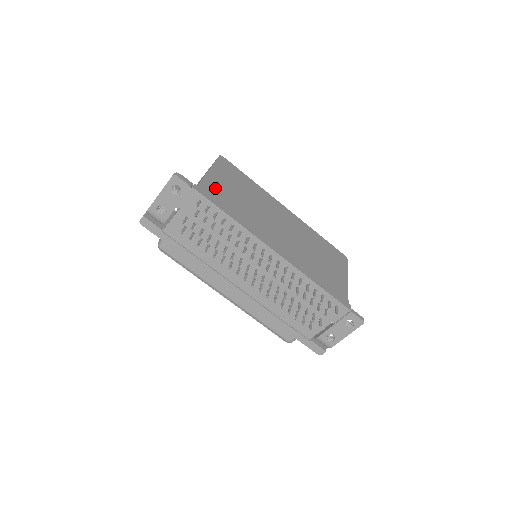
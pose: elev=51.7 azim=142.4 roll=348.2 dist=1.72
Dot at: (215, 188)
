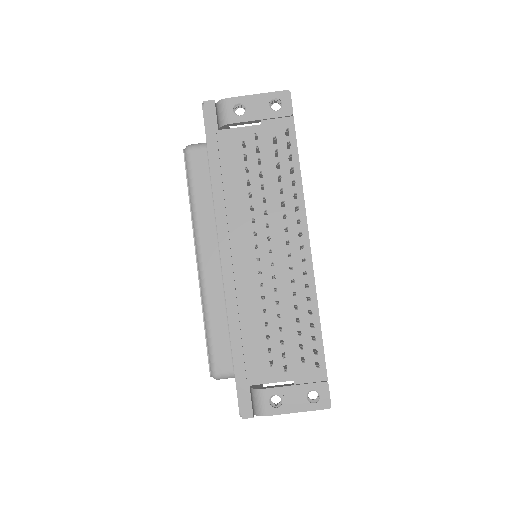
Dot at: occluded
